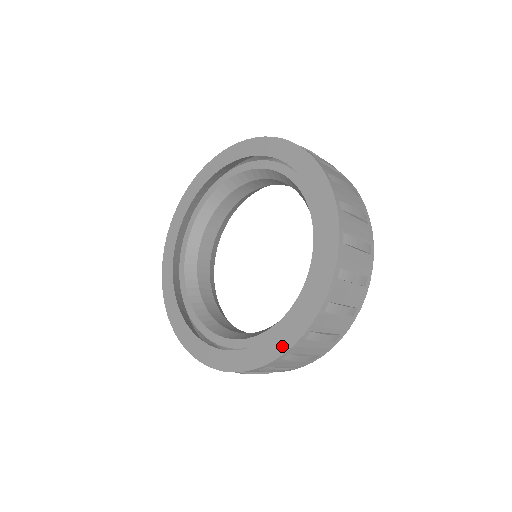
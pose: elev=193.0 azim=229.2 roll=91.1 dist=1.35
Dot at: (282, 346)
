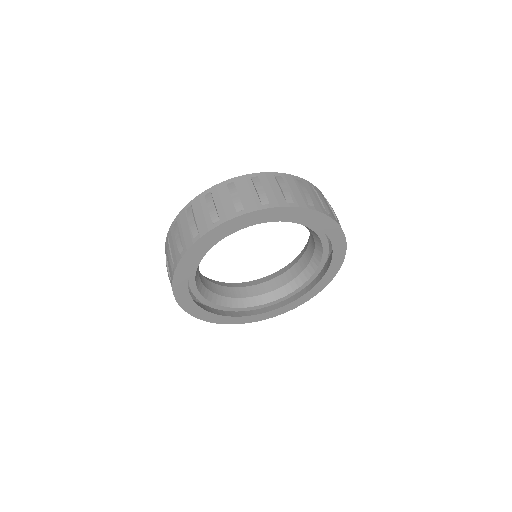
Dot at: (288, 309)
